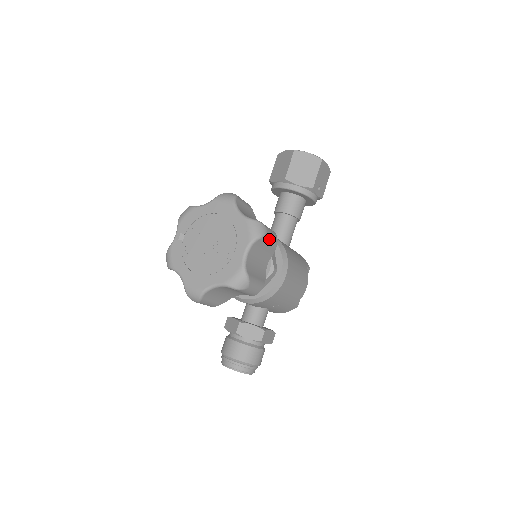
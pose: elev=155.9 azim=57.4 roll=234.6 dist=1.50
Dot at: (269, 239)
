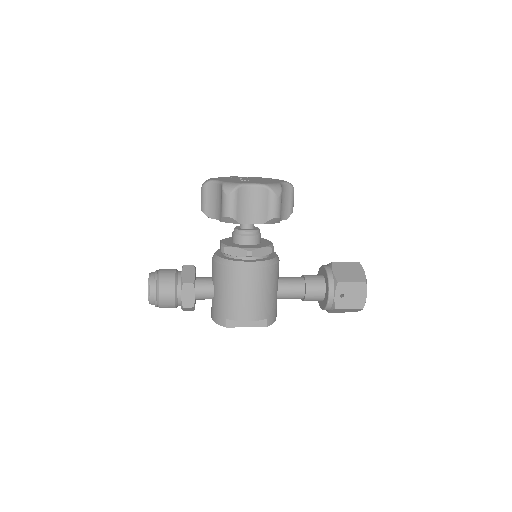
Dot at: (272, 203)
